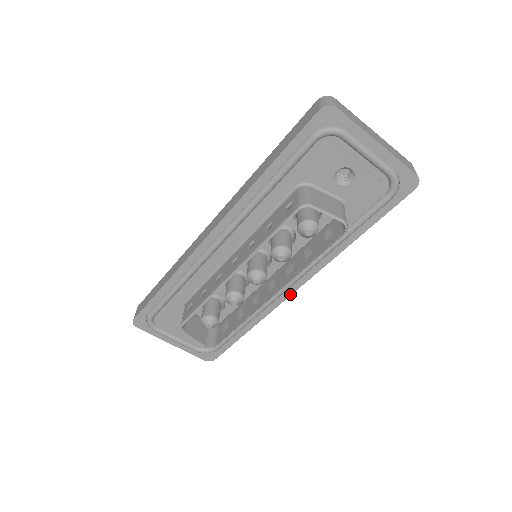
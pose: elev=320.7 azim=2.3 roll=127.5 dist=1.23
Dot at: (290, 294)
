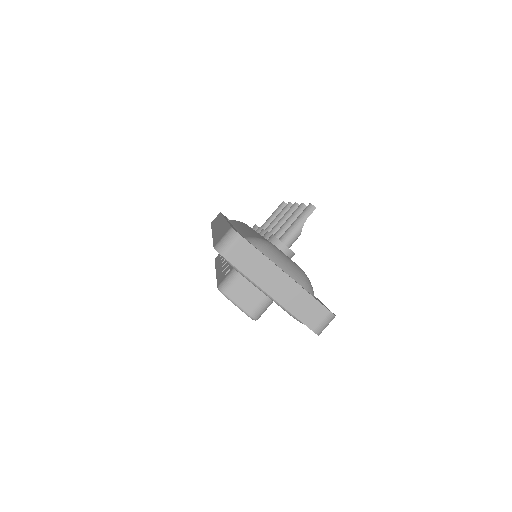
Dot at: occluded
